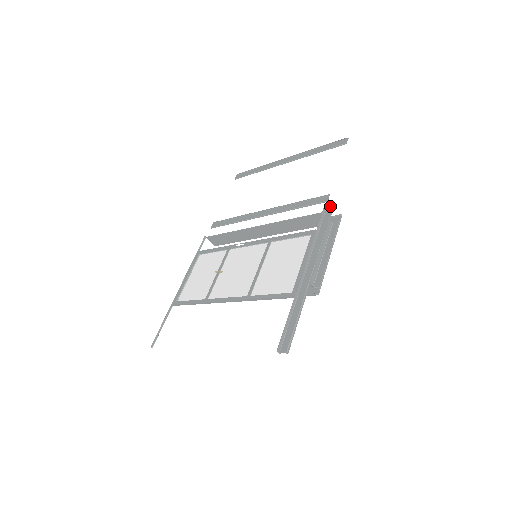
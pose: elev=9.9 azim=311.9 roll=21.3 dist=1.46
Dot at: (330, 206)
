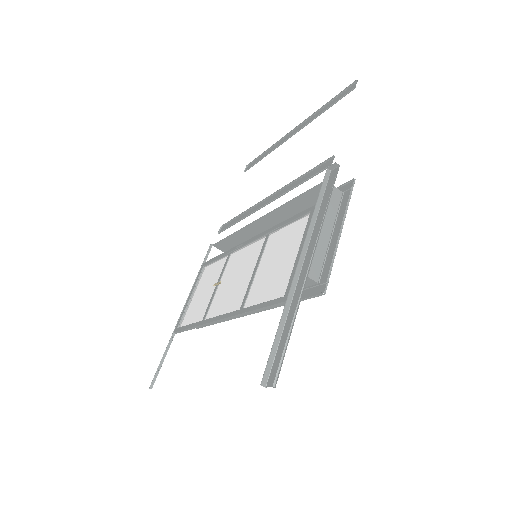
Dot at: (334, 170)
